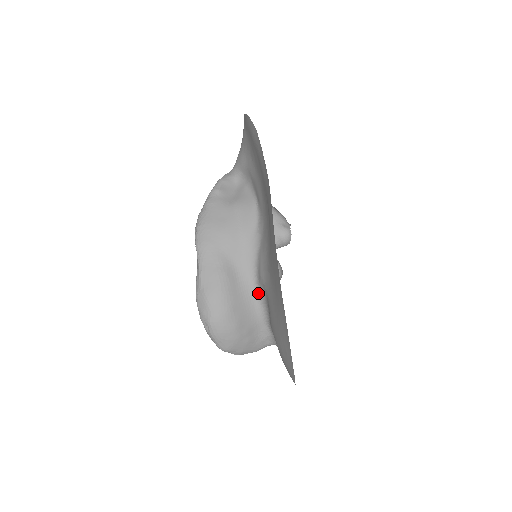
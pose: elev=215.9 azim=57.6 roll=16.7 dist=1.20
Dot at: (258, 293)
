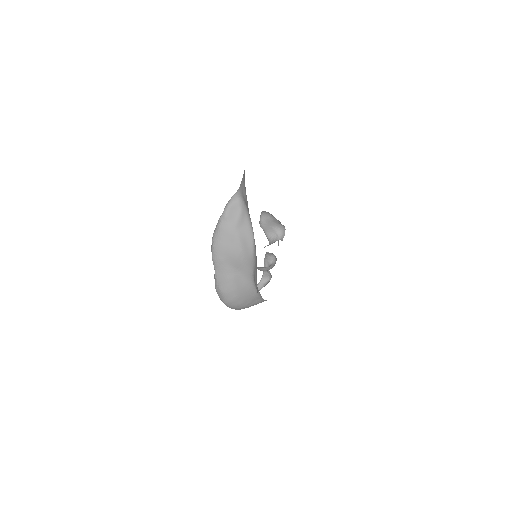
Dot at: (255, 287)
